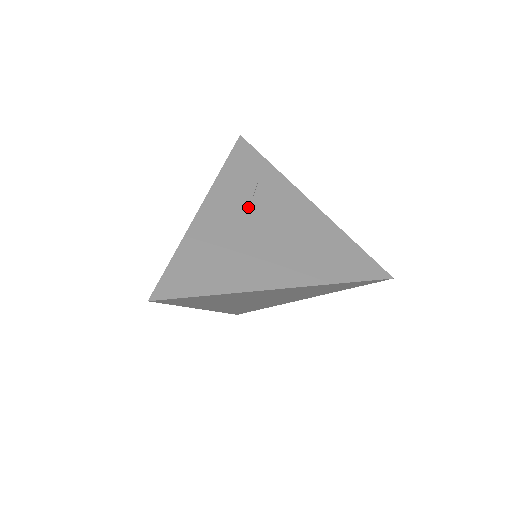
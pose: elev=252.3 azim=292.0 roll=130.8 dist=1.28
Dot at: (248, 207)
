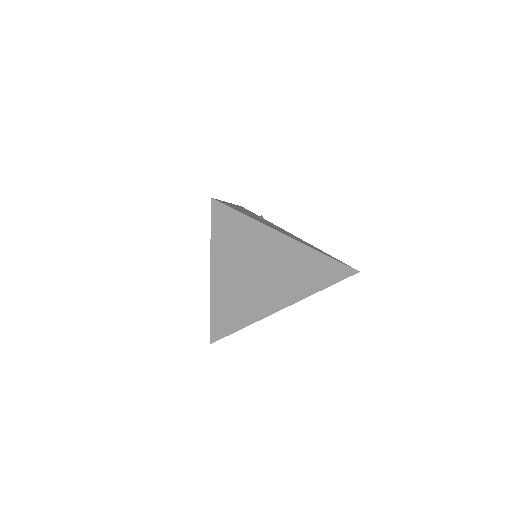
Dot at: (258, 217)
